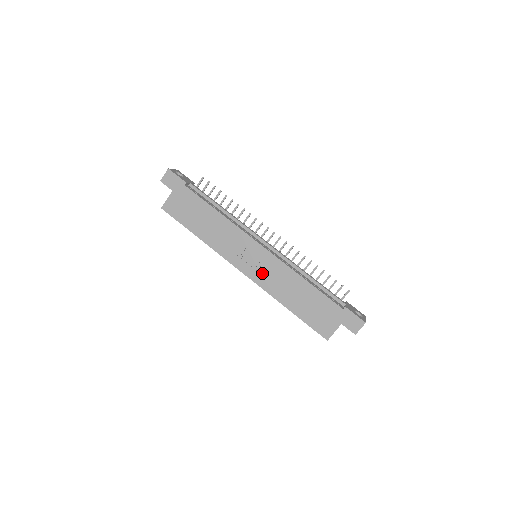
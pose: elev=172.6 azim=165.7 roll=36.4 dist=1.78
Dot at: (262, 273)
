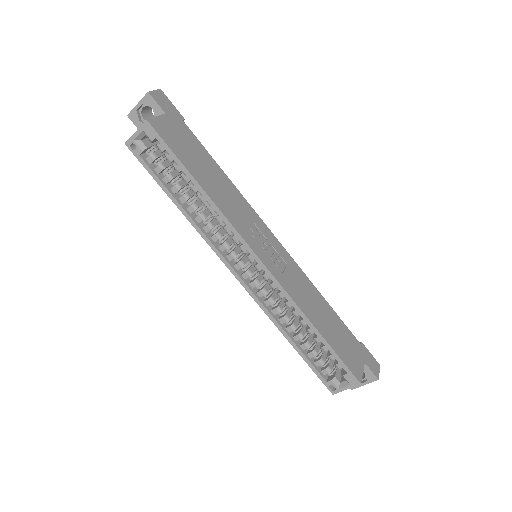
Dot at: (281, 271)
